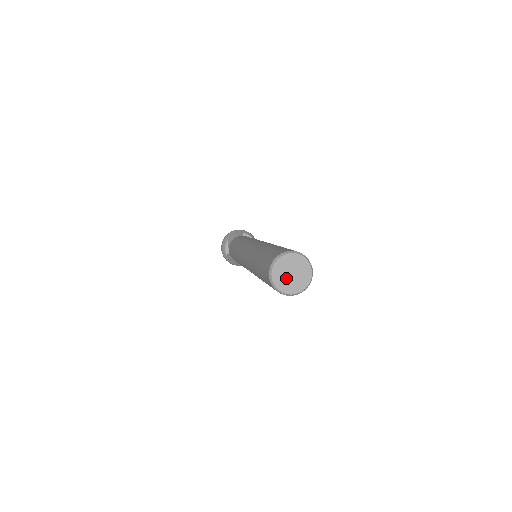
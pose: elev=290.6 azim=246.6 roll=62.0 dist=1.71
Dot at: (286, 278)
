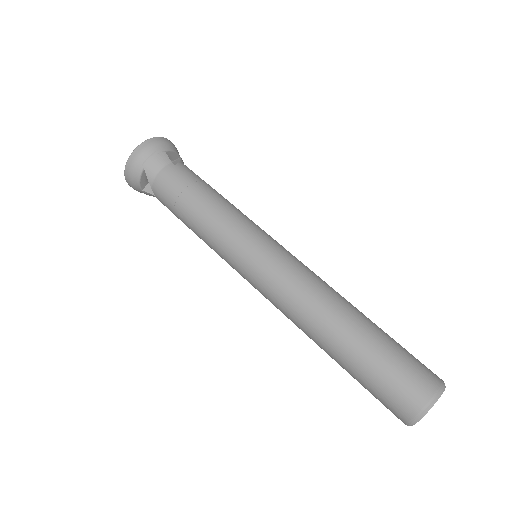
Dot at: occluded
